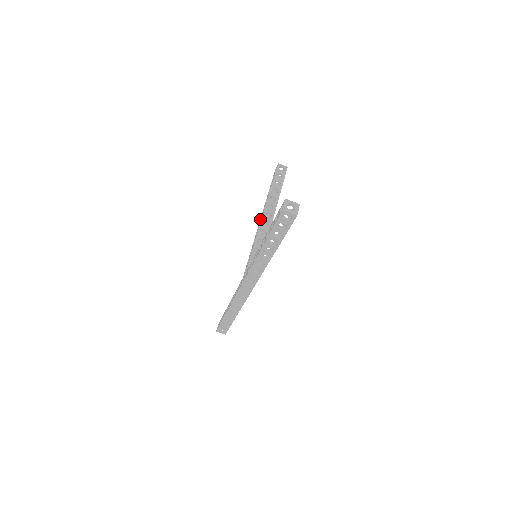
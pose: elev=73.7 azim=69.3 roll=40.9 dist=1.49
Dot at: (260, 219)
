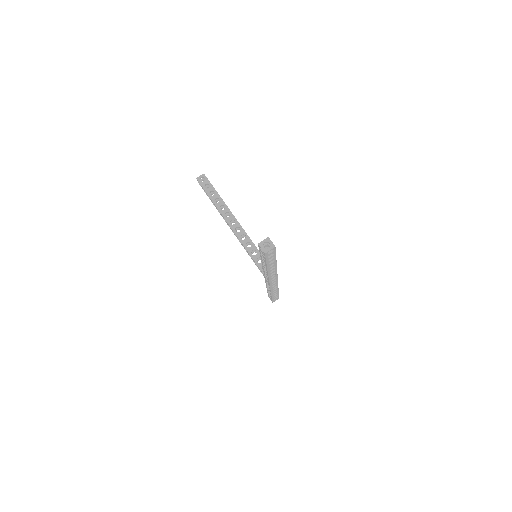
Dot at: occluded
